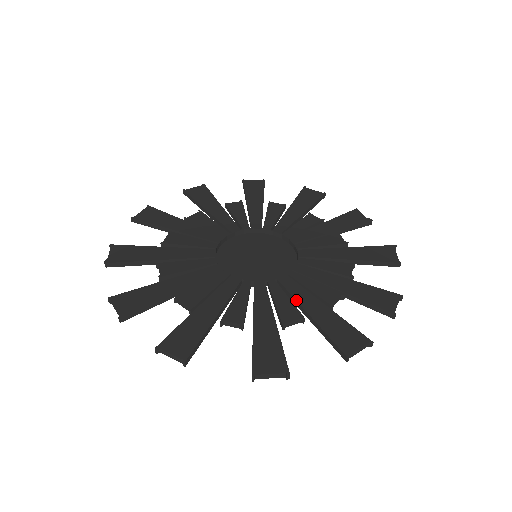
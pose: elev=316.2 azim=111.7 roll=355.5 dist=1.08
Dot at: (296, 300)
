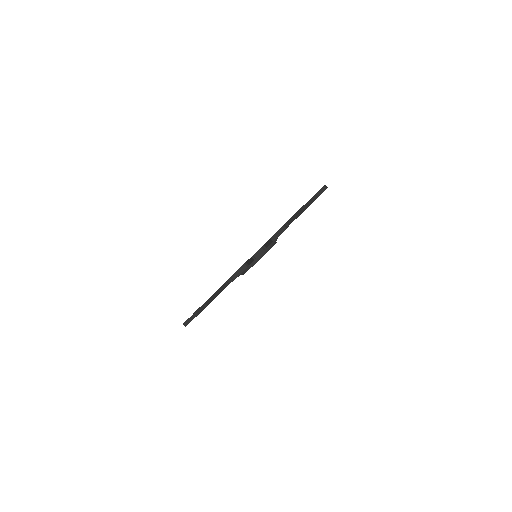
Dot at: occluded
